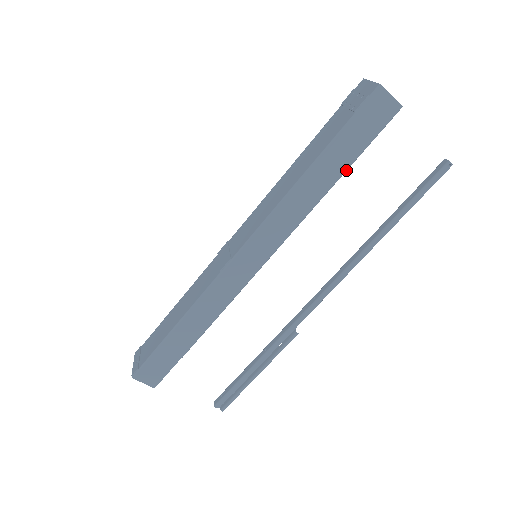
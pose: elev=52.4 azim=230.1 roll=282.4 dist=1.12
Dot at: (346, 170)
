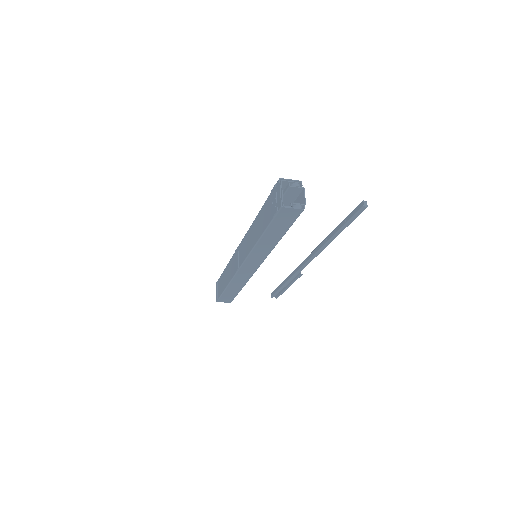
Dot at: (284, 234)
